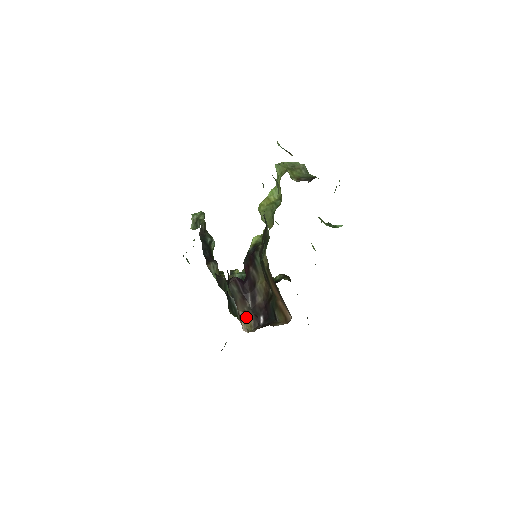
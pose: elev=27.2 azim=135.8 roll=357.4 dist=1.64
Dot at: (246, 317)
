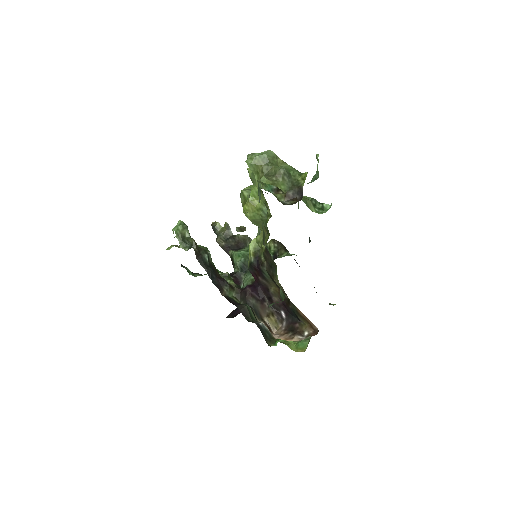
Dot at: (270, 318)
